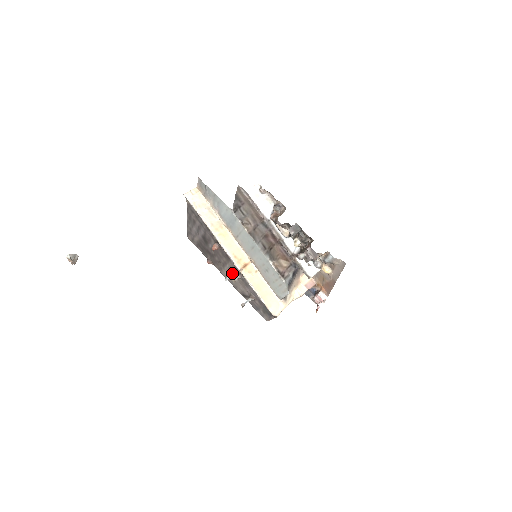
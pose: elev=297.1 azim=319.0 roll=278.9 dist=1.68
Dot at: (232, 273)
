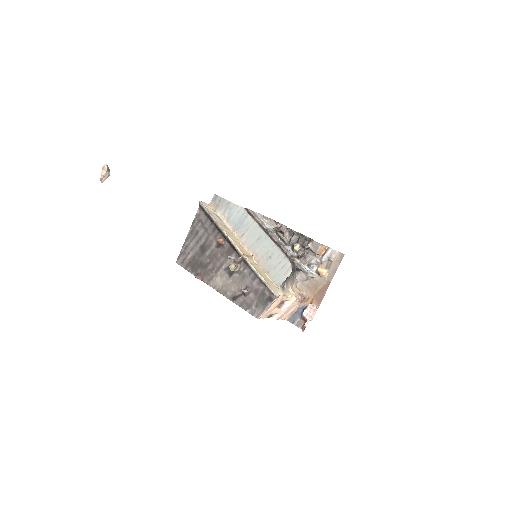
Dot at: (235, 257)
